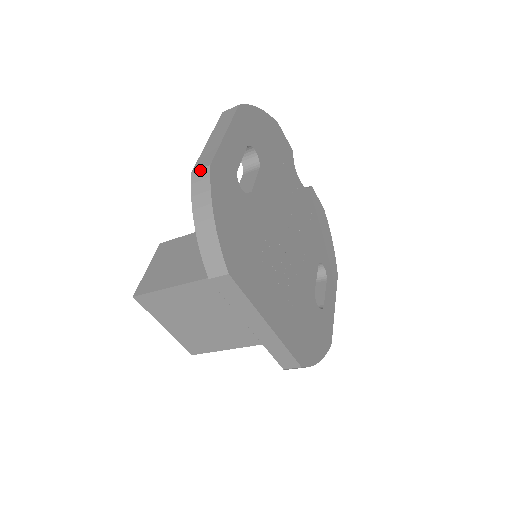
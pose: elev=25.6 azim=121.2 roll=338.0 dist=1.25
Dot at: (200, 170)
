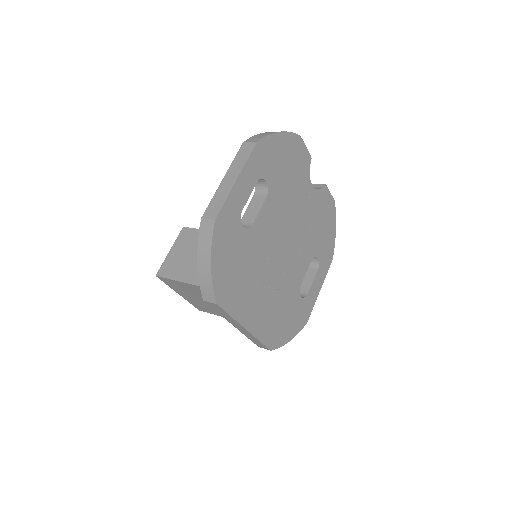
Dot at: (207, 220)
